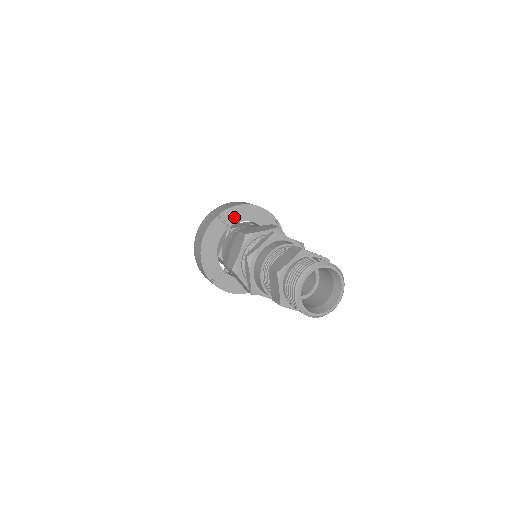
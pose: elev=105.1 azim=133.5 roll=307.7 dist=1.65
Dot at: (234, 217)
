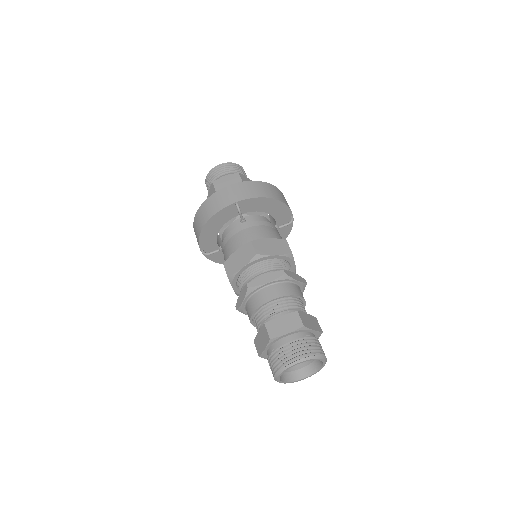
Dot at: (252, 206)
